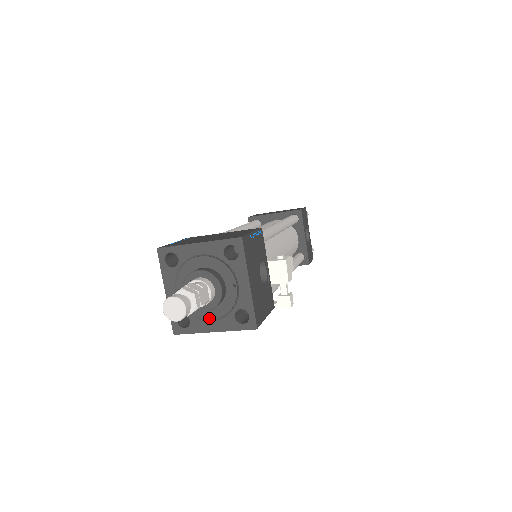
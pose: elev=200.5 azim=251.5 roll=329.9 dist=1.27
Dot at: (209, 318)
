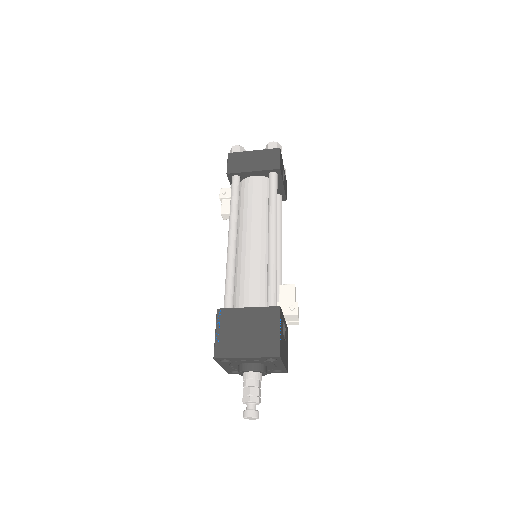
Dot at: occluded
